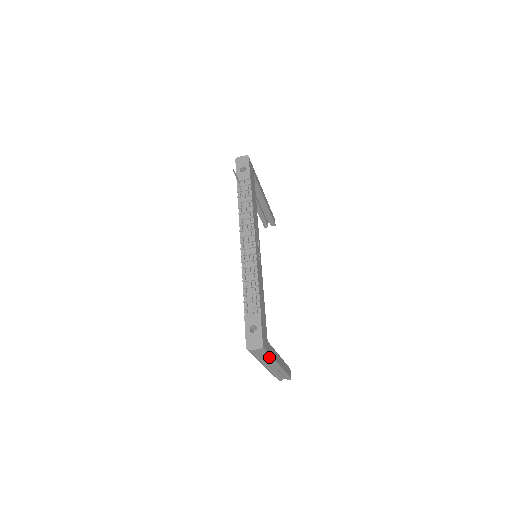
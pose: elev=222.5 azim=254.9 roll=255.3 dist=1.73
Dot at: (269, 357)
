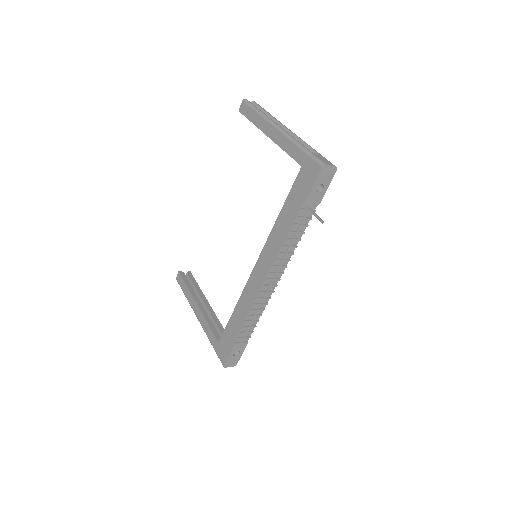
Dot at: occluded
